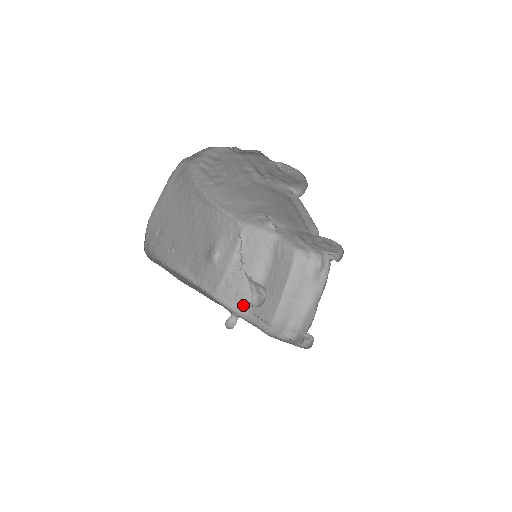
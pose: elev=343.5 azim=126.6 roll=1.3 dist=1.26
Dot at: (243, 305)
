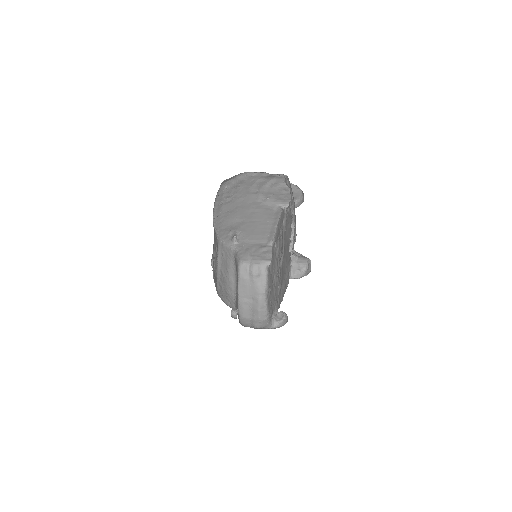
Dot at: (232, 302)
